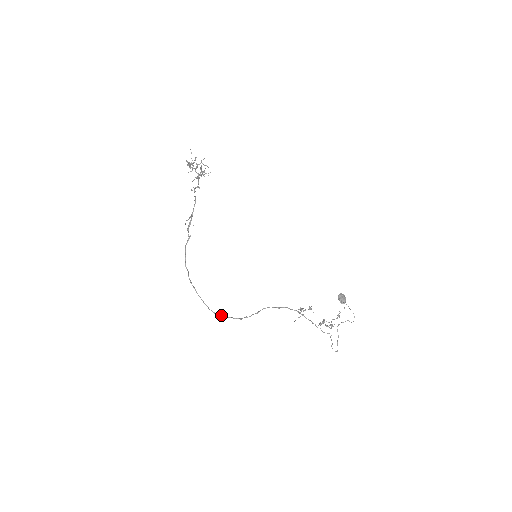
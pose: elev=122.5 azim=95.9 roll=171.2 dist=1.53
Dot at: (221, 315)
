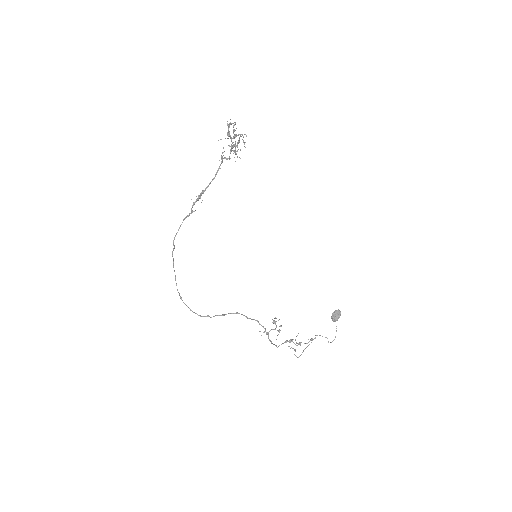
Dot at: (185, 304)
